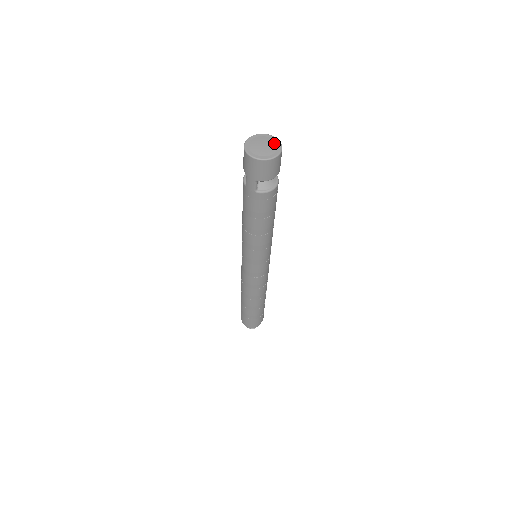
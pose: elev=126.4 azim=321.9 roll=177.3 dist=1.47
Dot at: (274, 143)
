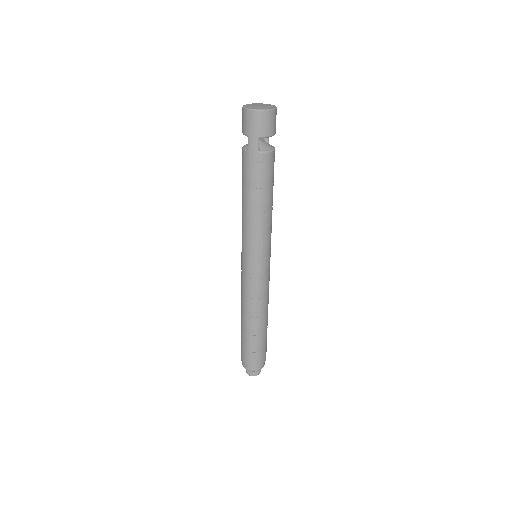
Dot at: (268, 105)
